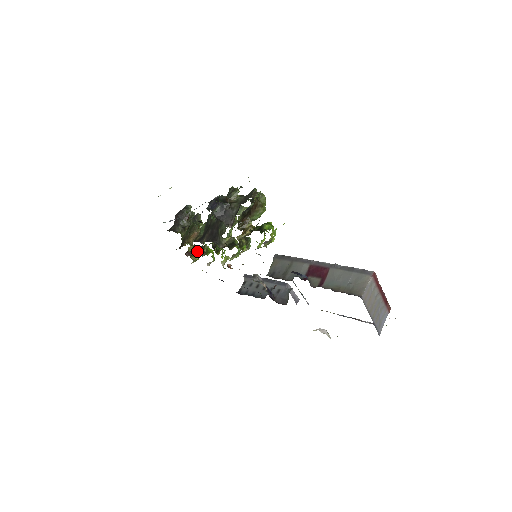
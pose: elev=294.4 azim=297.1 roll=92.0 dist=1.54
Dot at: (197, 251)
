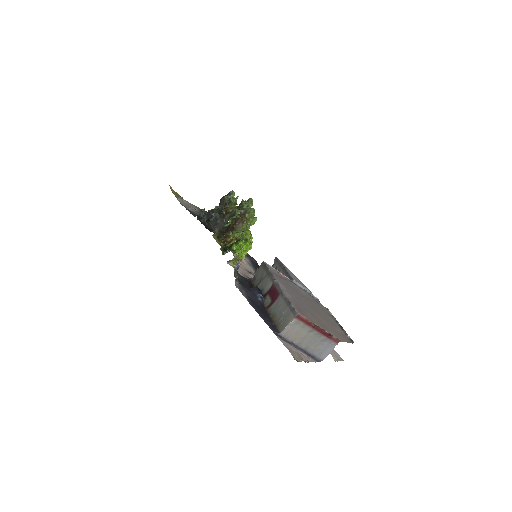
Dot at: occluded
